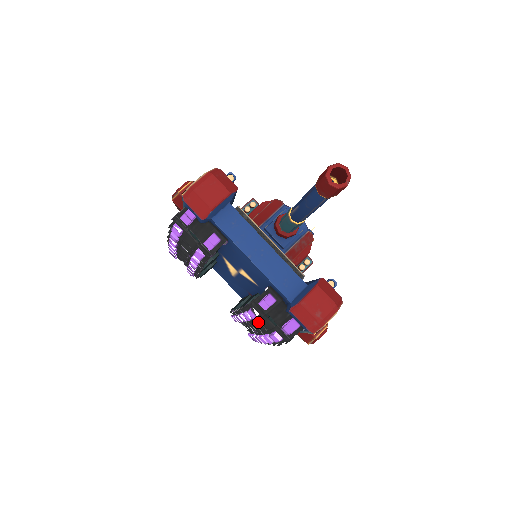
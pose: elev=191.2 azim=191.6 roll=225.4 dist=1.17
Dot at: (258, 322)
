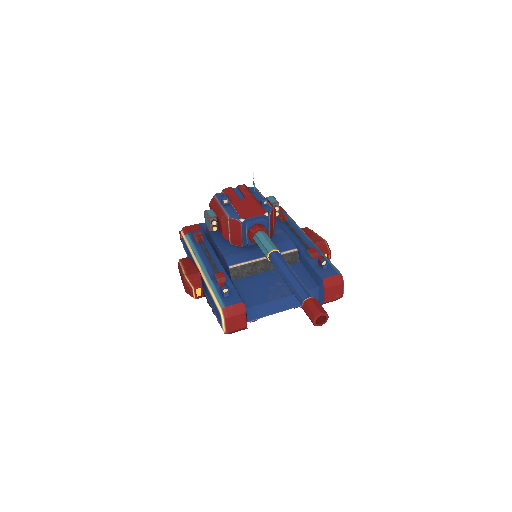
Dot at: occluded
